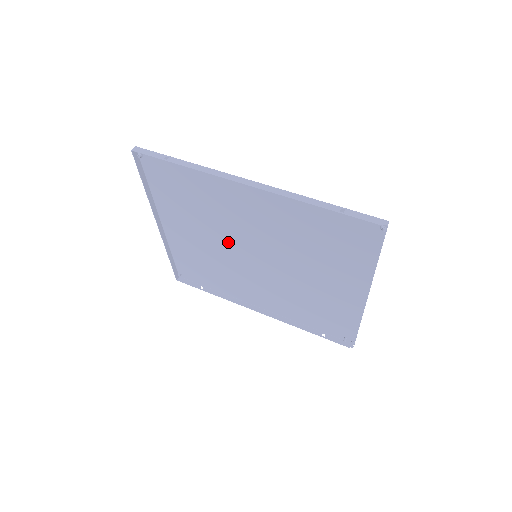
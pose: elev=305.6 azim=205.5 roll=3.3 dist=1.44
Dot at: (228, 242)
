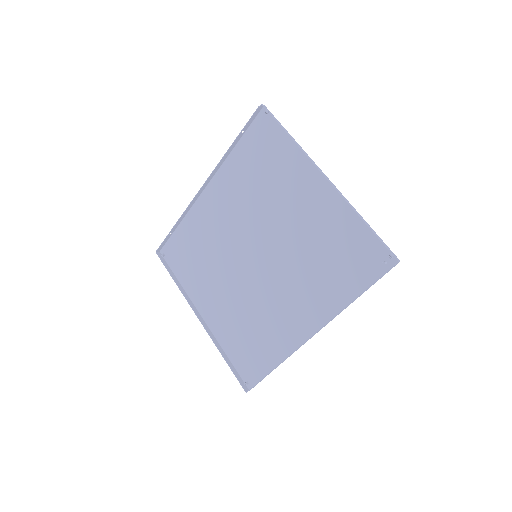
Dot at: (237, 269)
